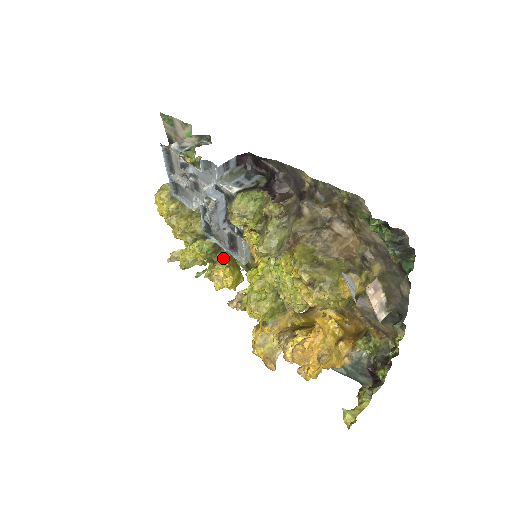
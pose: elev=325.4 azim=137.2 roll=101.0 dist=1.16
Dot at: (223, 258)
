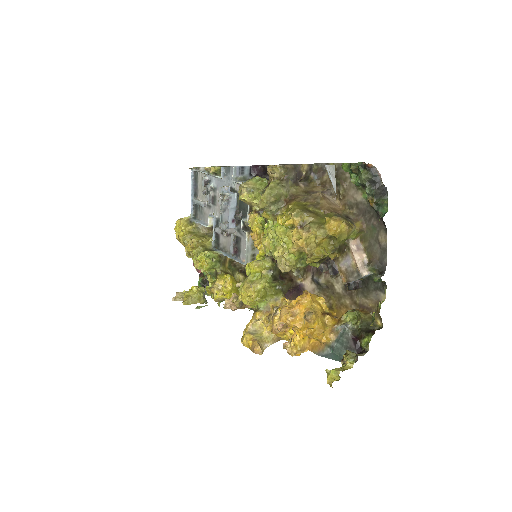
Dot at: (226, 273)
